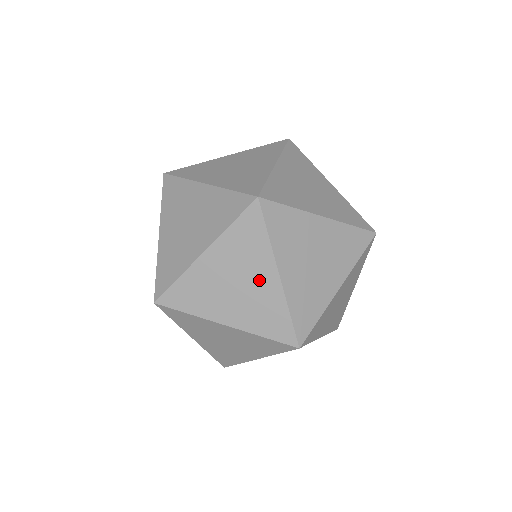
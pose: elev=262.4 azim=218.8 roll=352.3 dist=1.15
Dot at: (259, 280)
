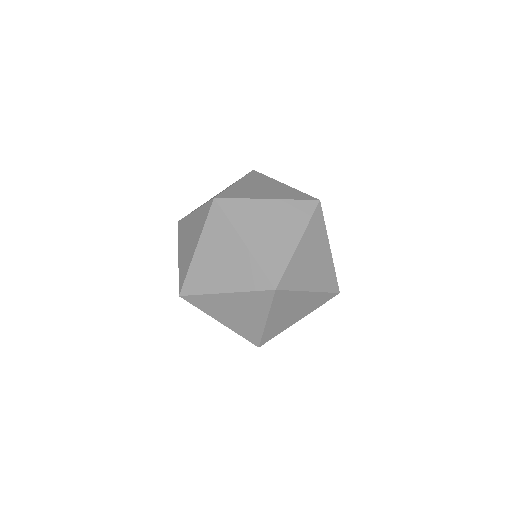
Dot at: (253, 317)
